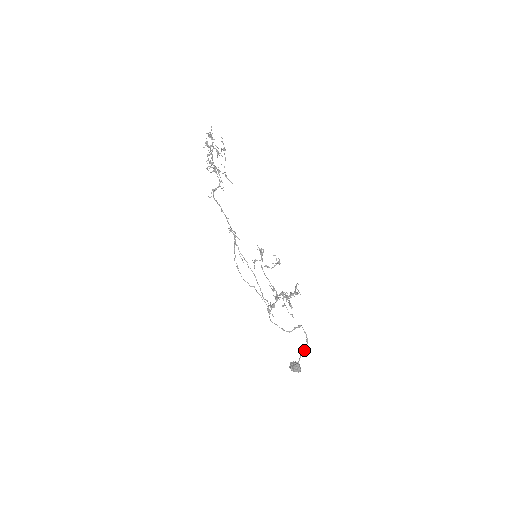
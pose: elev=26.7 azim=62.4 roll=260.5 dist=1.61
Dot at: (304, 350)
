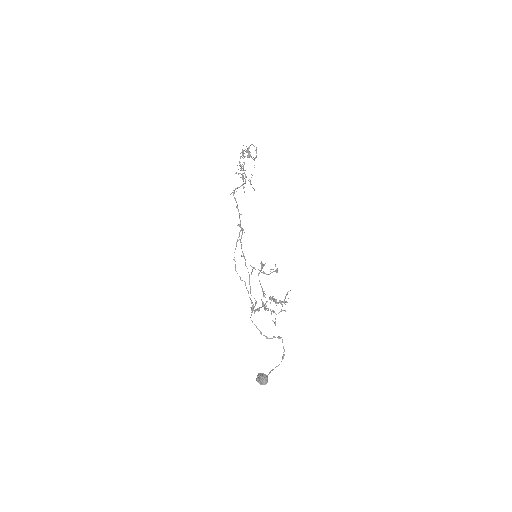
Dot at: occluded
